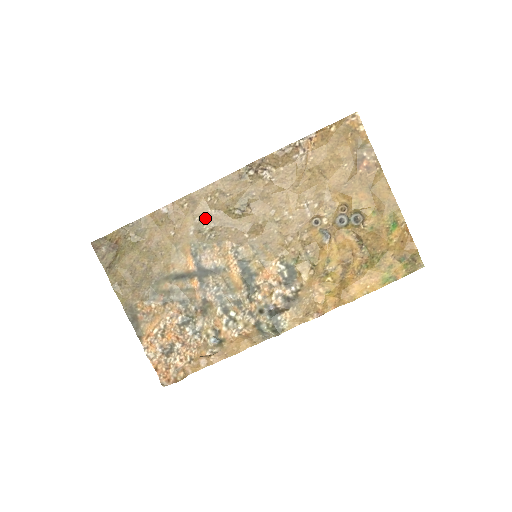
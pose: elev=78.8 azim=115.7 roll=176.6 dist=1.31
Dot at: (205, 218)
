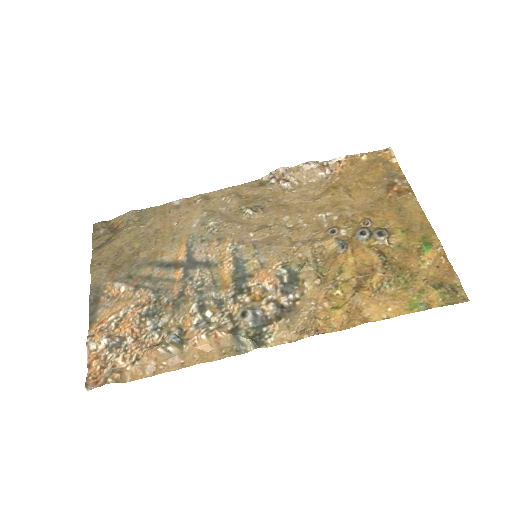
Dot at: (213, 214)
